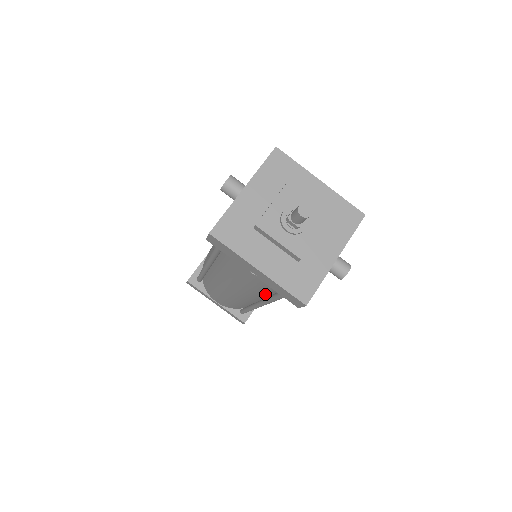
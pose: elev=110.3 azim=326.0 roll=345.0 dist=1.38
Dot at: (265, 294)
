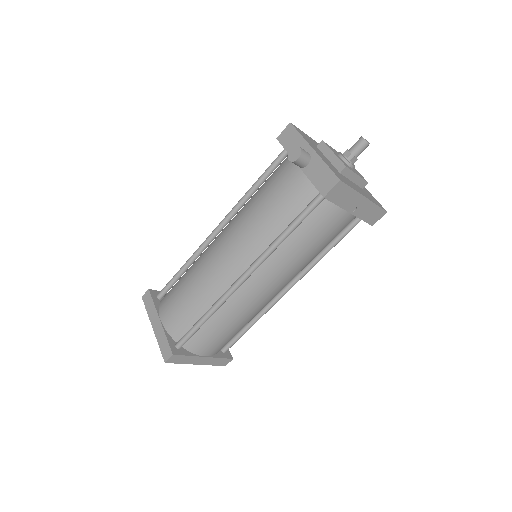
Dot at: (311, 261)
